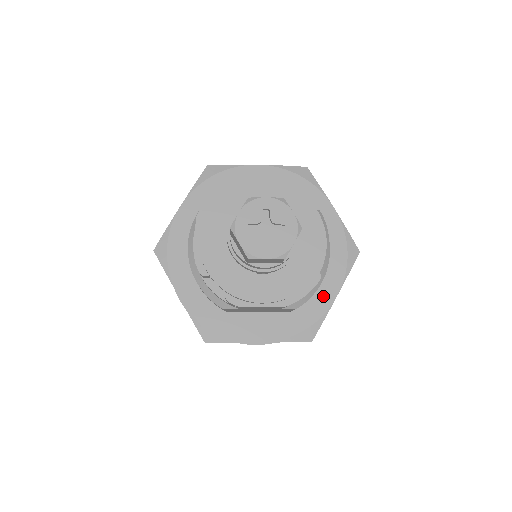
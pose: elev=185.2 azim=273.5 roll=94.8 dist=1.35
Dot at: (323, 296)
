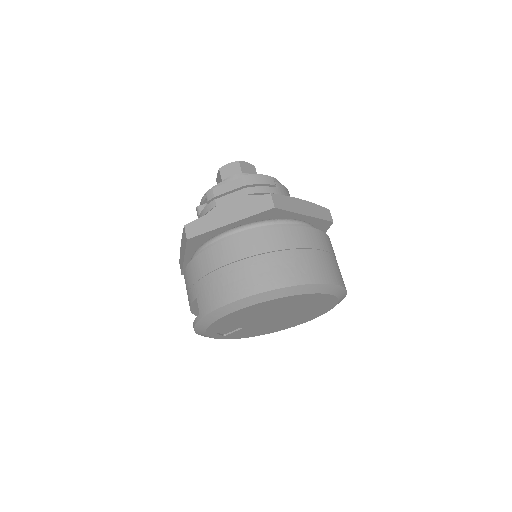
Dot at: occluded
